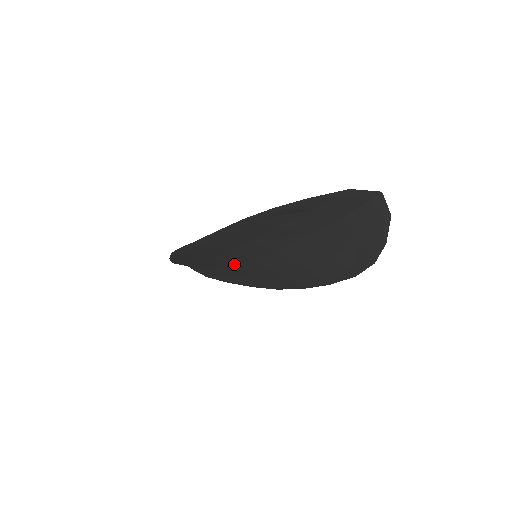
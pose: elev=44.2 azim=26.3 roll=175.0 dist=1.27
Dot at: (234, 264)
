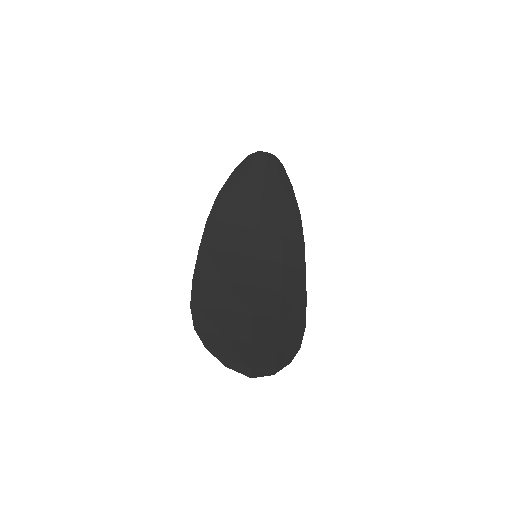
Dot at: (256, 232)
